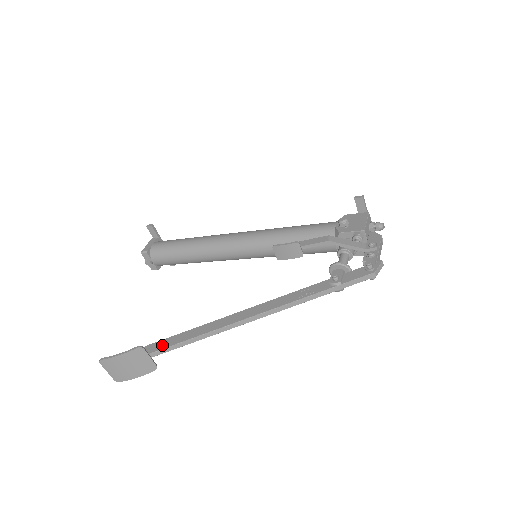
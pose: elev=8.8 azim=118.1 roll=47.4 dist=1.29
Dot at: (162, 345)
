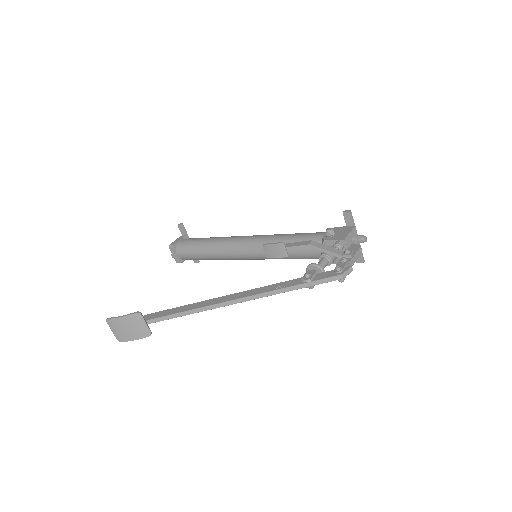
Dot at: (158, 315)
